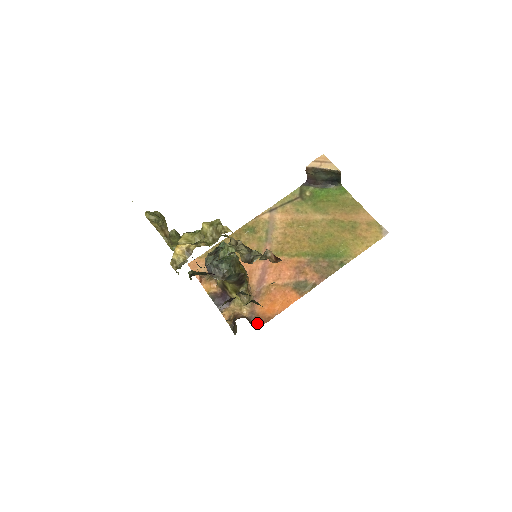
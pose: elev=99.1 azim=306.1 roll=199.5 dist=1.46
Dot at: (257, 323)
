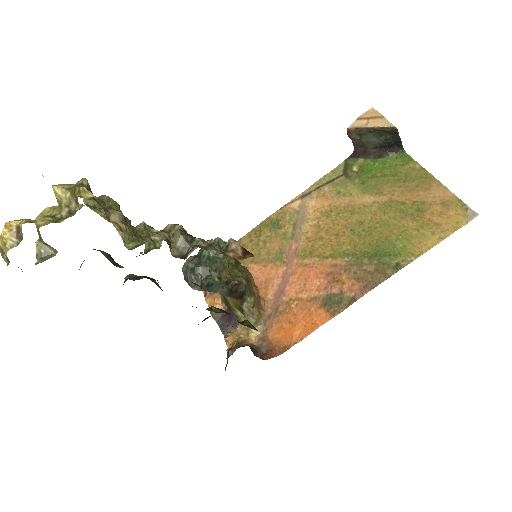
Dot at: (266, 355)
